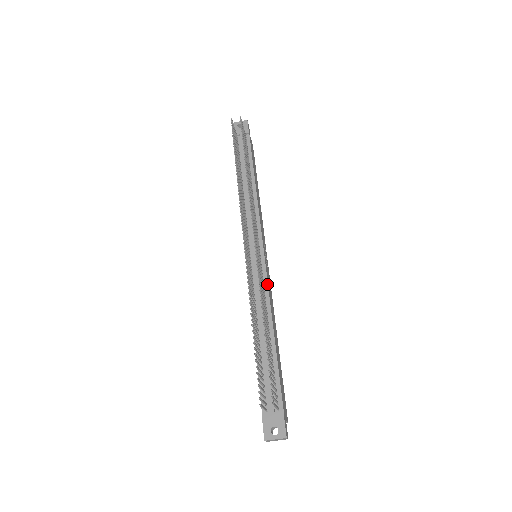
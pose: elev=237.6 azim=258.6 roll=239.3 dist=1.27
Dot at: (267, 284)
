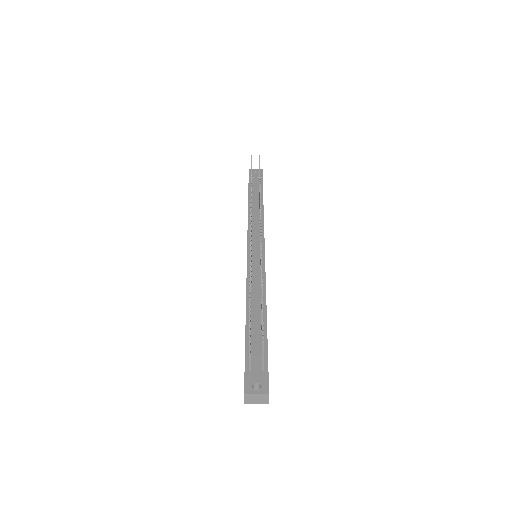
Dot at: (265, 273)
